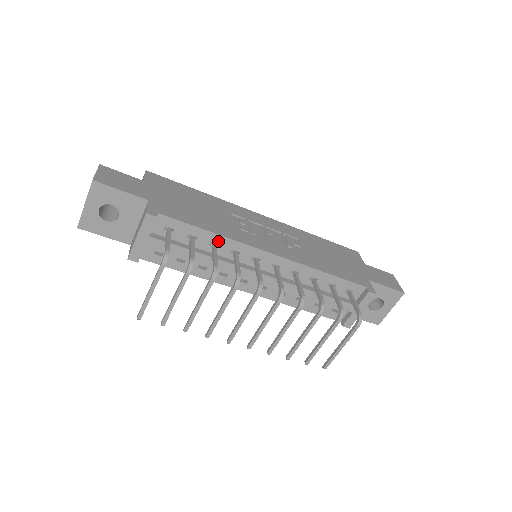
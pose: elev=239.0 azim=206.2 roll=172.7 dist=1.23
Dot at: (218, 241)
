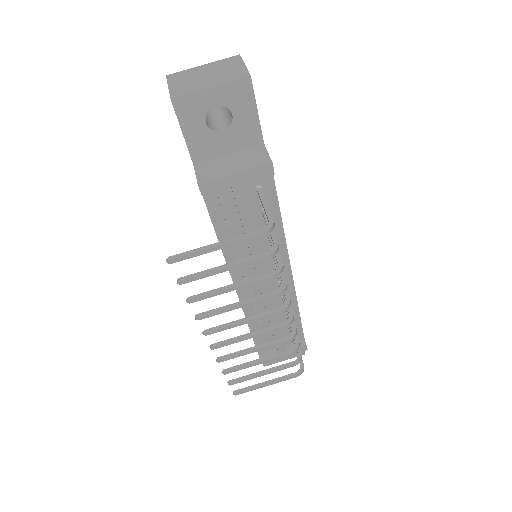
Dot at: (276, 232)
